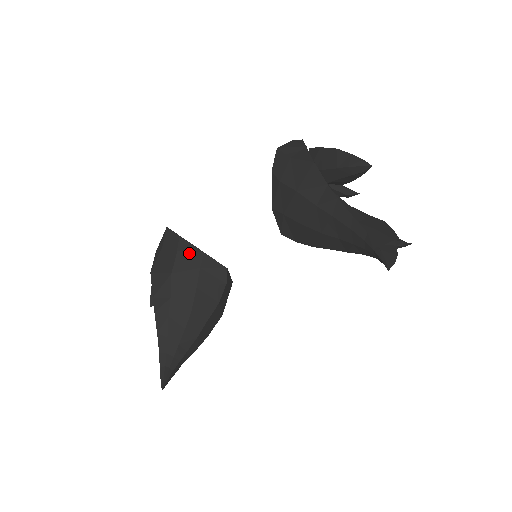
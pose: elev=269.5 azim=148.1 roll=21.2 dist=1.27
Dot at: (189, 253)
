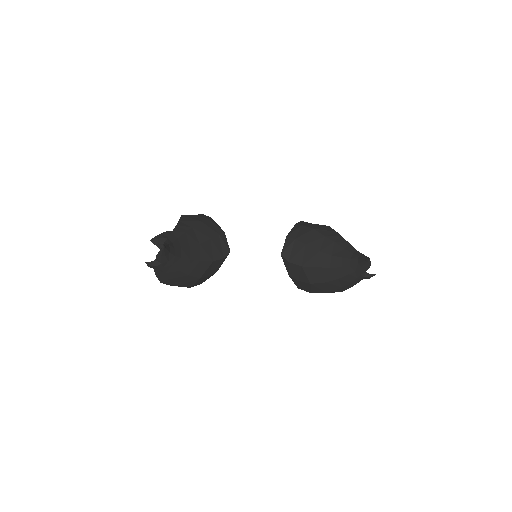
Dot at: (216, 225)
